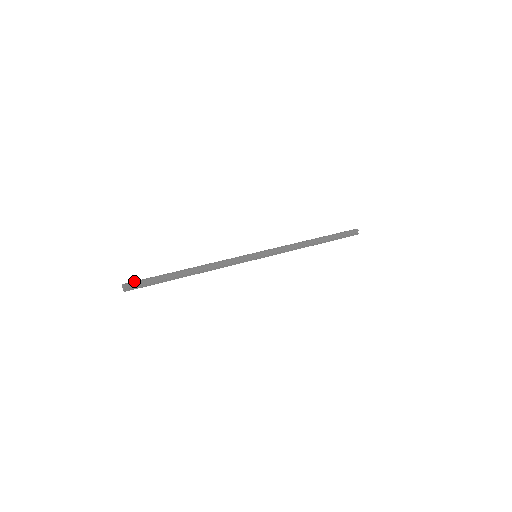
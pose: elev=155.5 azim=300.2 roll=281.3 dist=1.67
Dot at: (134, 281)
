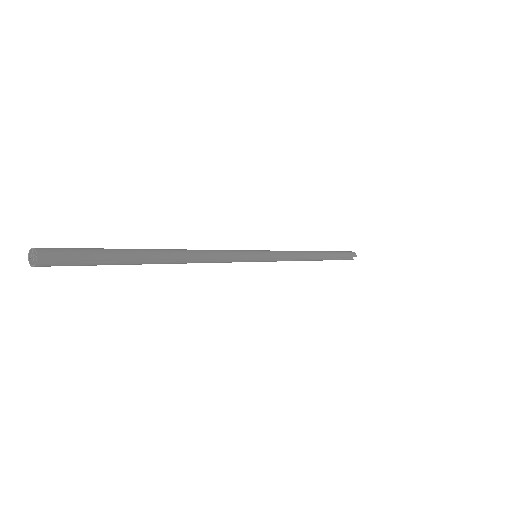
Dot at: (63, 249)
